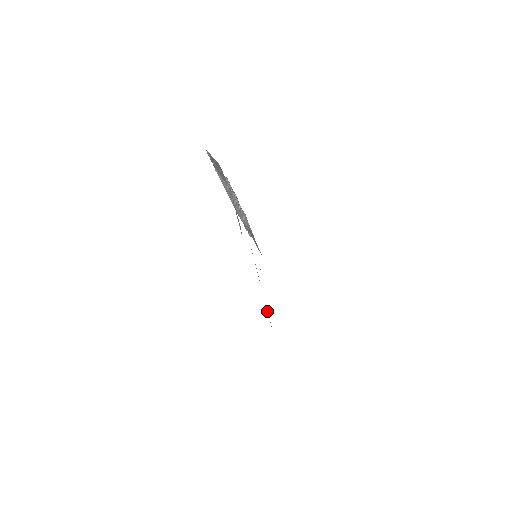
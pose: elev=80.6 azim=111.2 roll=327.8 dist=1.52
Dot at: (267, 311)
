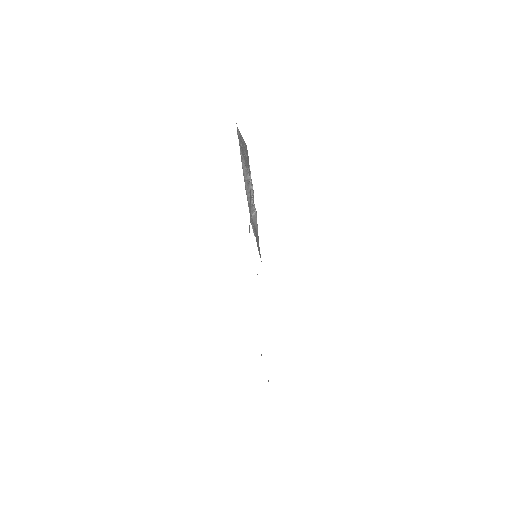
Dot at: occluded
